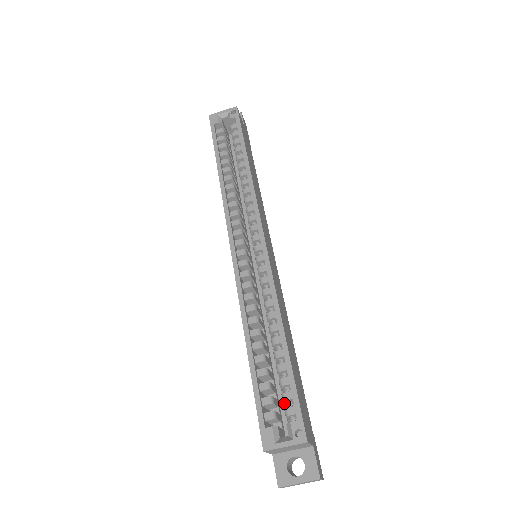
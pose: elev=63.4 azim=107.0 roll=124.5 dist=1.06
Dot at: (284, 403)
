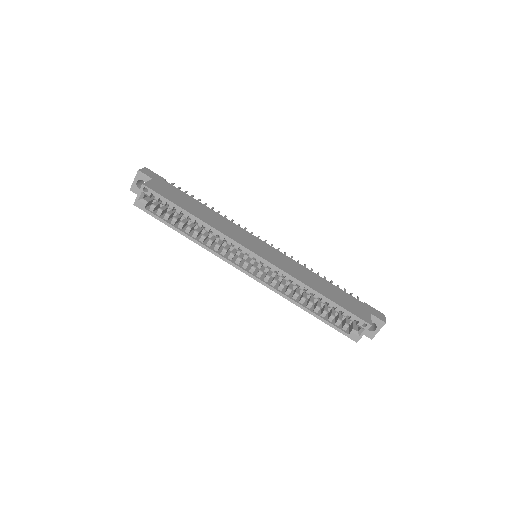
Dot at: occluded
